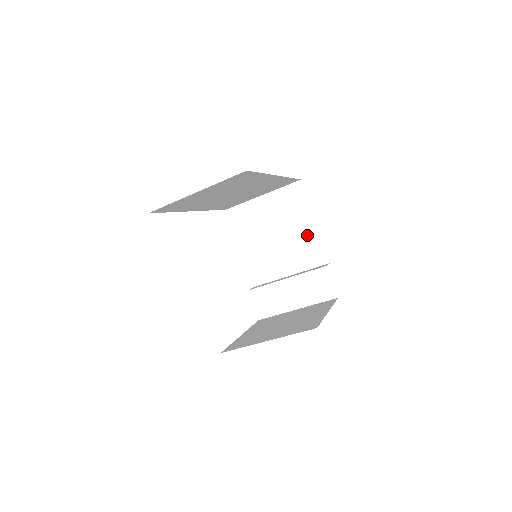
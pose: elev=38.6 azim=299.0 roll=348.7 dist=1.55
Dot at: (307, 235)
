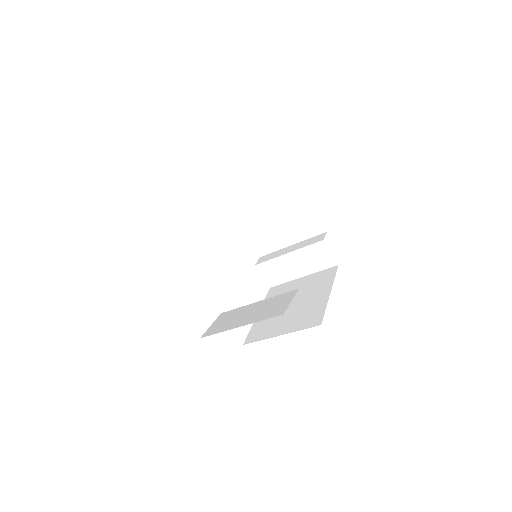
Dot at: (301, 209)
